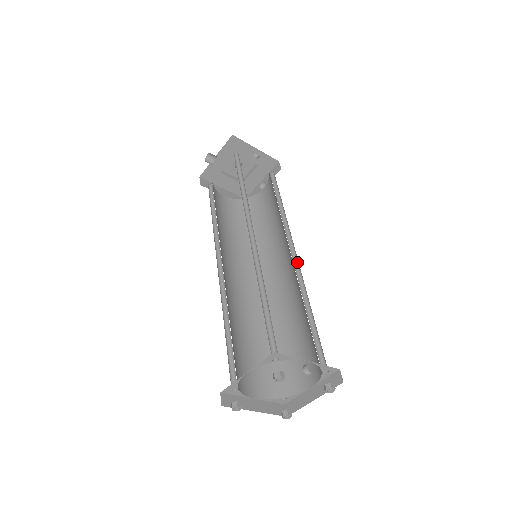
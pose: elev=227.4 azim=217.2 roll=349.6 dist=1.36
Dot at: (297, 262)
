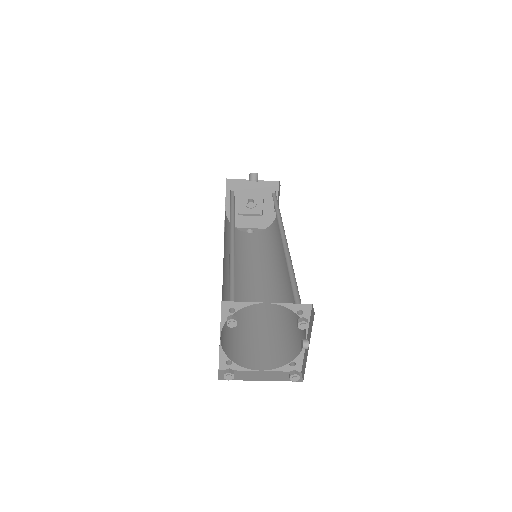
Dot at: occluded
